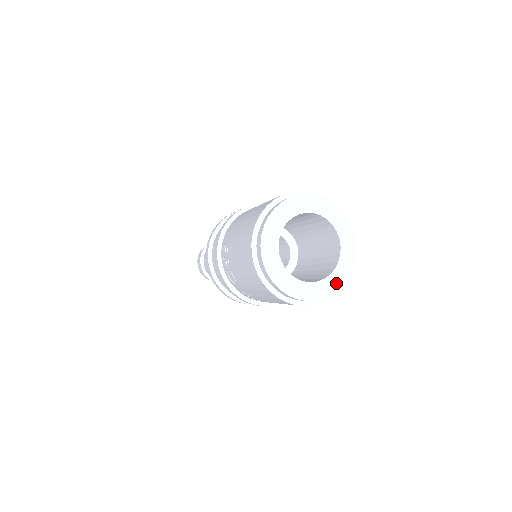
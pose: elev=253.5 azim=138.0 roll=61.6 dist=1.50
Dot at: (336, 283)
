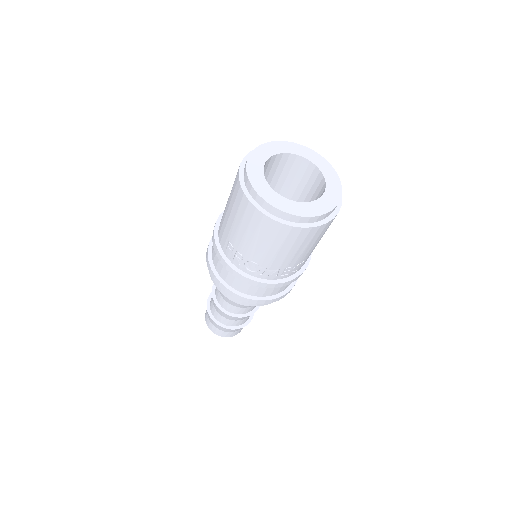
Dot at: (335, 191)
